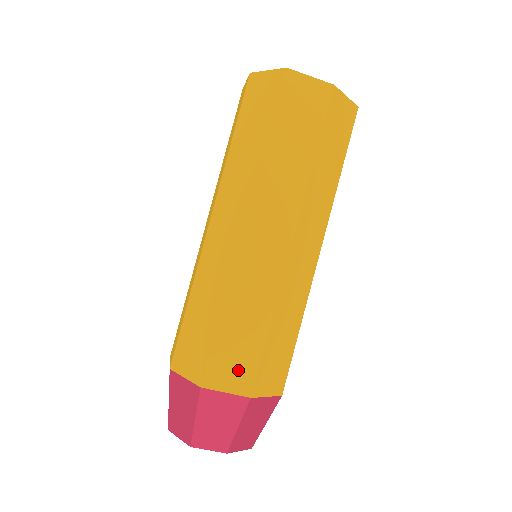
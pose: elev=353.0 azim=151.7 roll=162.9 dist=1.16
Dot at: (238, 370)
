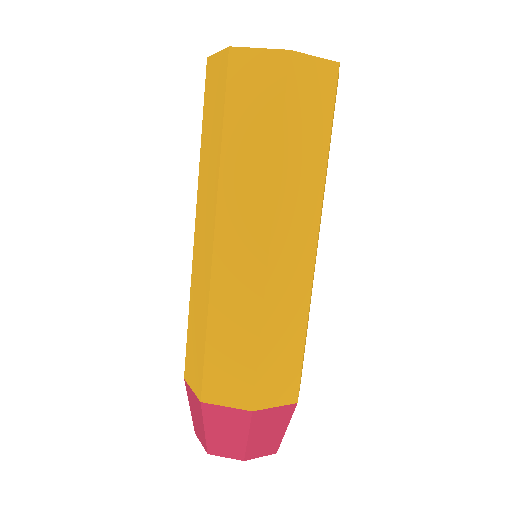
Dot at: (234, 384)
